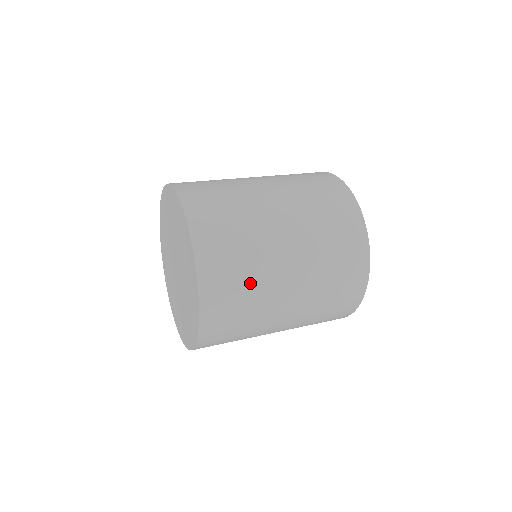
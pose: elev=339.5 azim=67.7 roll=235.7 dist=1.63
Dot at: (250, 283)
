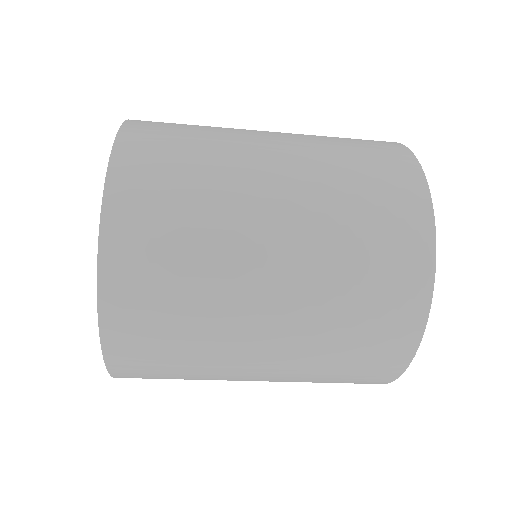
Dot at: (196, 239)
